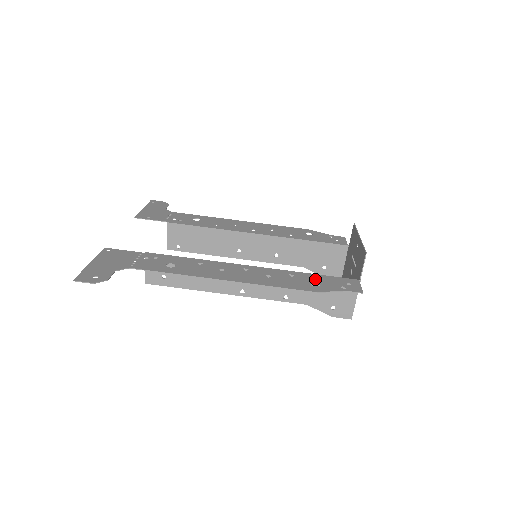
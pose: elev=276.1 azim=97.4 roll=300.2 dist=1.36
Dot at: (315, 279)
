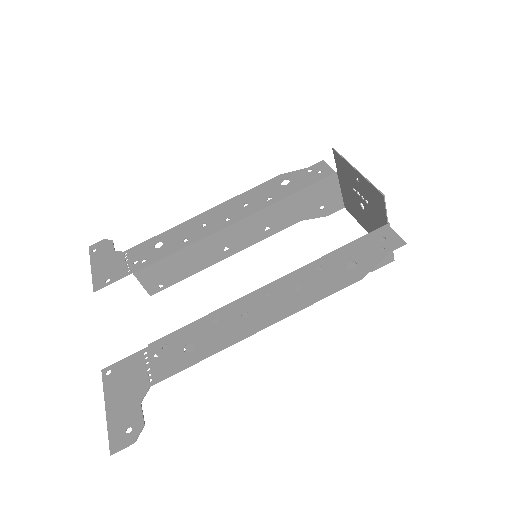
Dot at: (345, 257)
